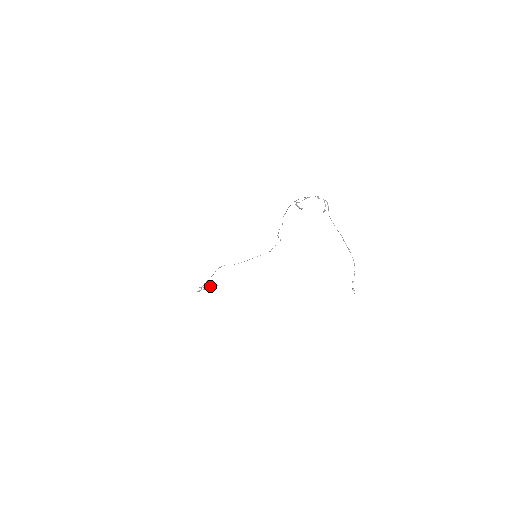
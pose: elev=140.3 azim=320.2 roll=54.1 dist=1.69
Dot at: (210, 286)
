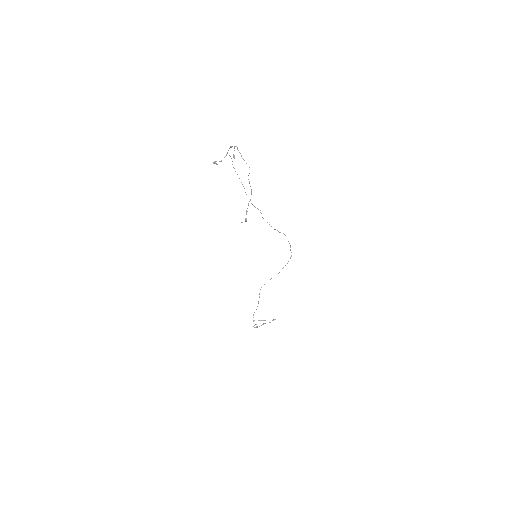
Dot at: (270, 322)
